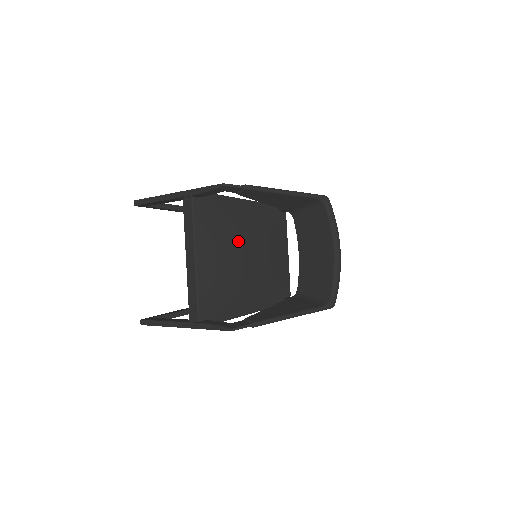
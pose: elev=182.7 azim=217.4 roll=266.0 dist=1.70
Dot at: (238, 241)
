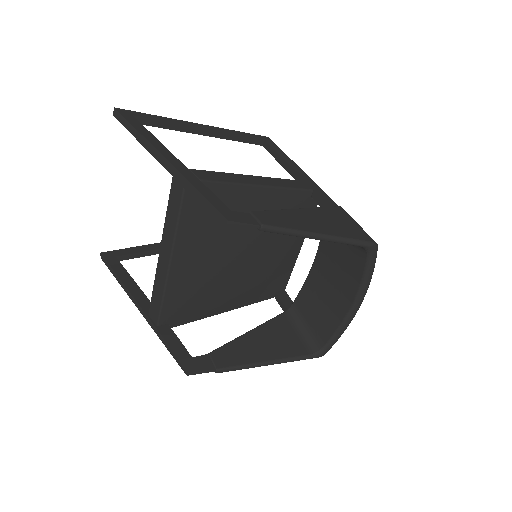
Dot at: (237, 243)
